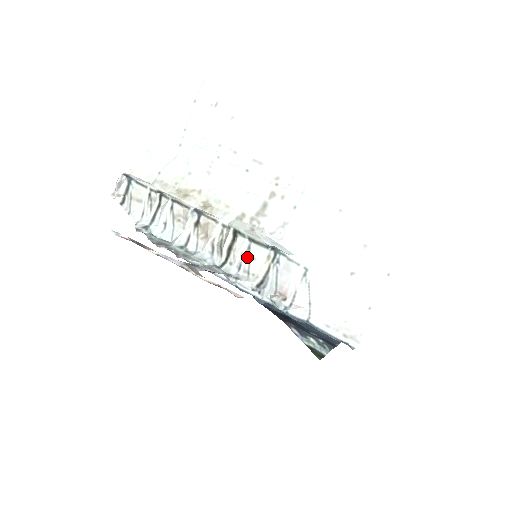
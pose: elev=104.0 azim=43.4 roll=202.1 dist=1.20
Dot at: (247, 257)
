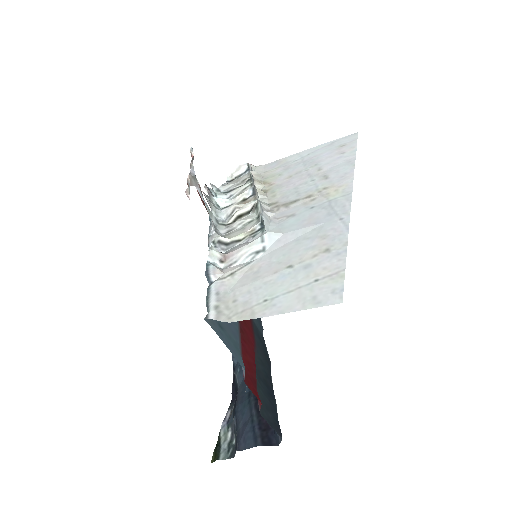
Dot at: (242, 227)
